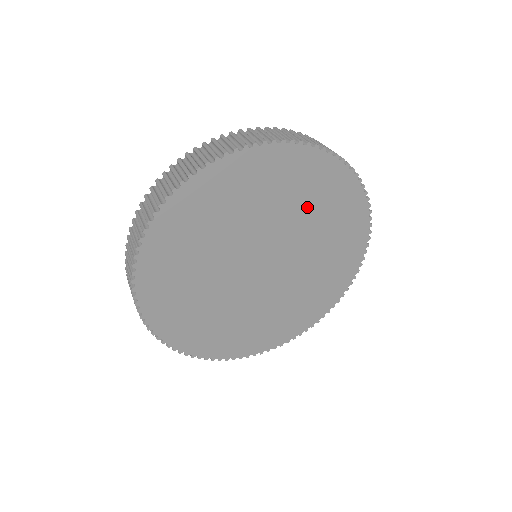
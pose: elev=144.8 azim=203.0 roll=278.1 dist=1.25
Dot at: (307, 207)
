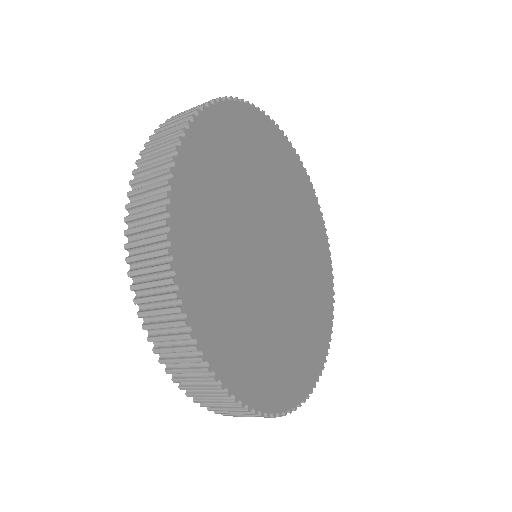
Dot at: (301, 219)
